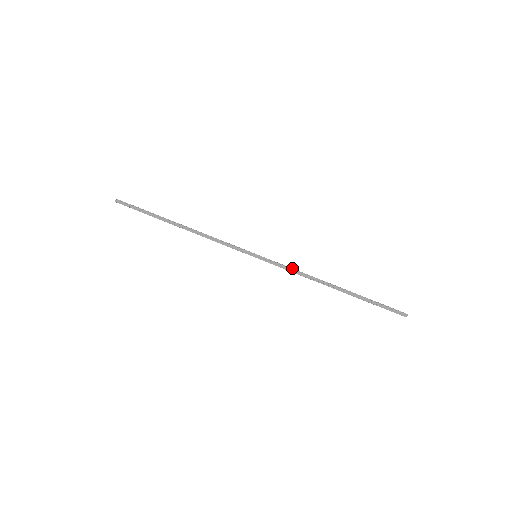
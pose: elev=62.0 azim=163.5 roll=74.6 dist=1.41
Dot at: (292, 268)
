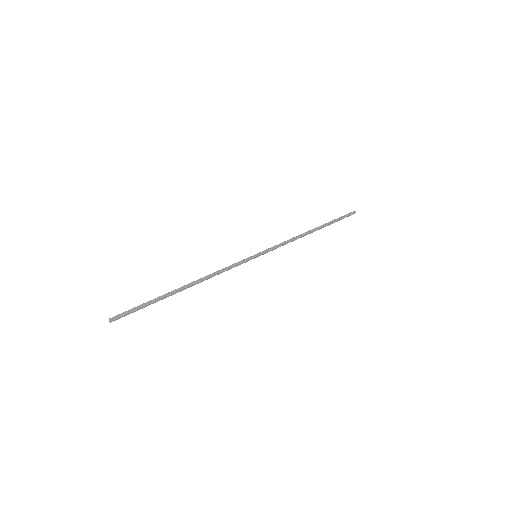
Dot at: (282, 243)
